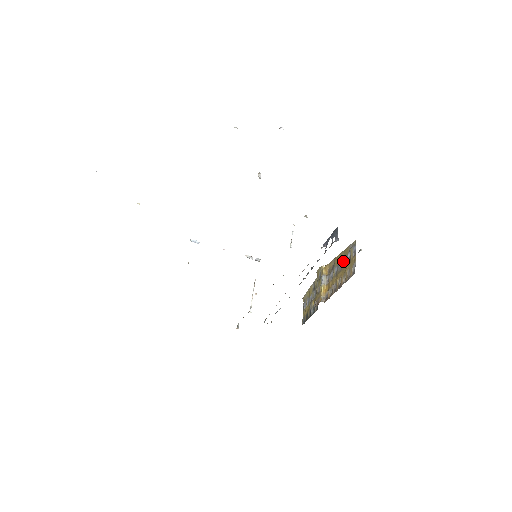
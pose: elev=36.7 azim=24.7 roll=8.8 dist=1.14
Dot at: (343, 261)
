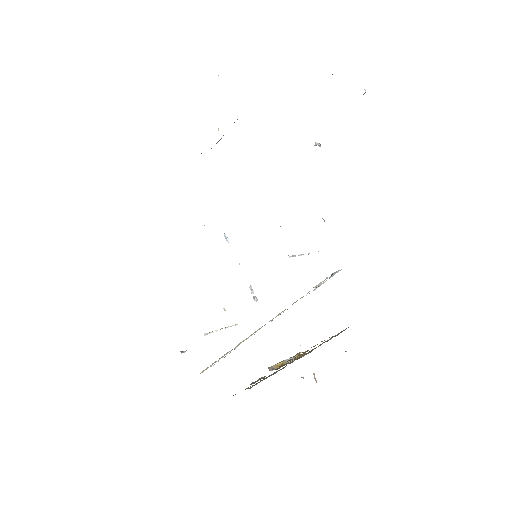
Dot at: occluded
